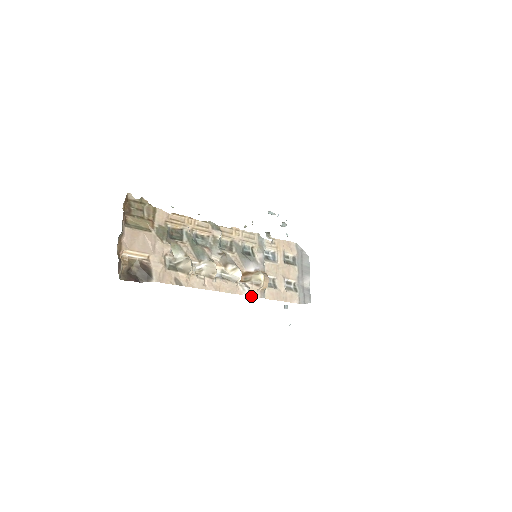
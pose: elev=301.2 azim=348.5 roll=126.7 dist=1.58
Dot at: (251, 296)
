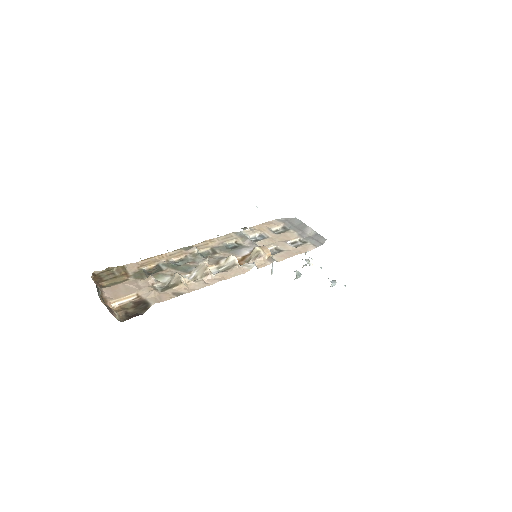
Dot at: (261, 267)
